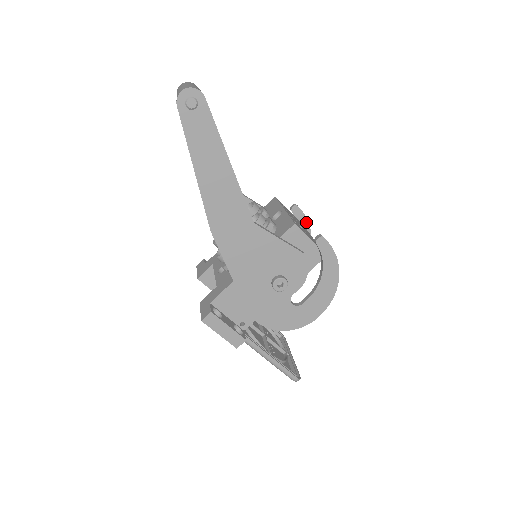
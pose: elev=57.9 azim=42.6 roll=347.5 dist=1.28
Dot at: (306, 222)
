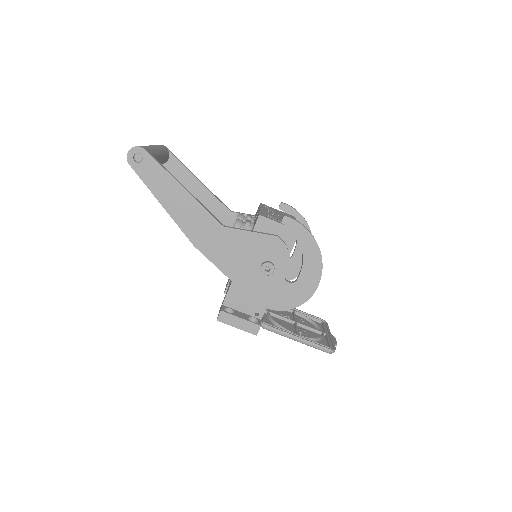
Dot at: (297, 214)
